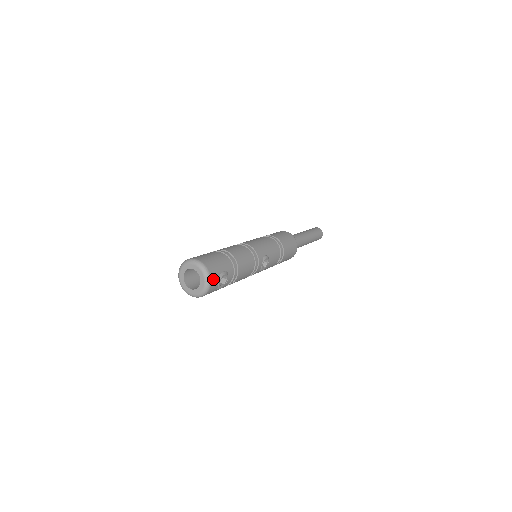
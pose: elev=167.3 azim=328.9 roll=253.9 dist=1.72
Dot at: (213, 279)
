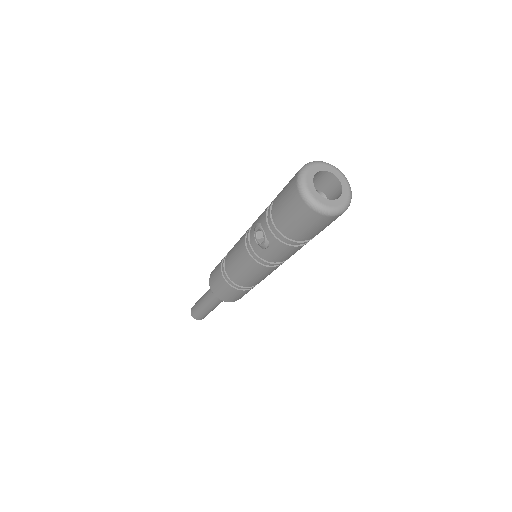
Dot at: occluded
